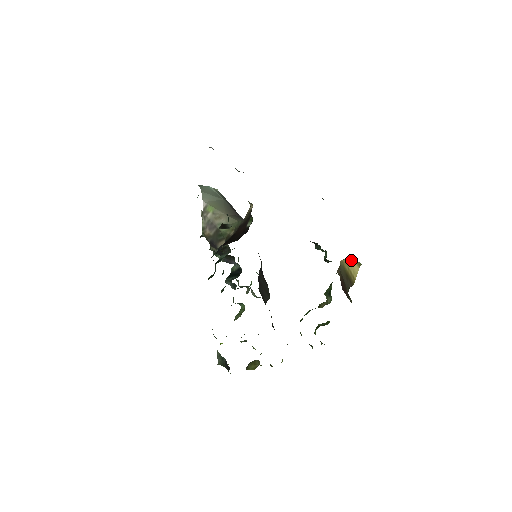
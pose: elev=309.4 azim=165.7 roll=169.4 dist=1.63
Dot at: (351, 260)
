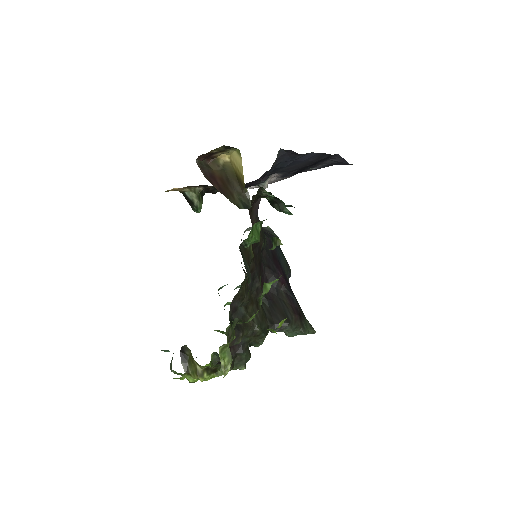
Dot at: (233, 153)
